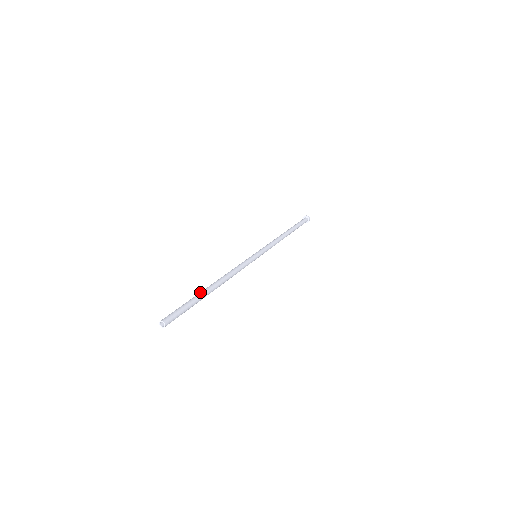
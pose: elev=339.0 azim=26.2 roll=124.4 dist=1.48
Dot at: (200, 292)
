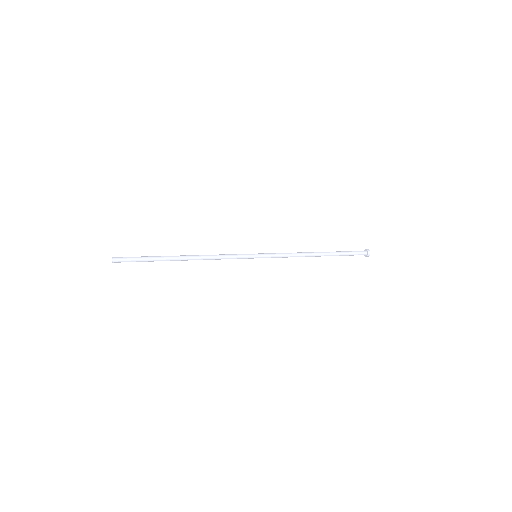
Dot at: occluded
